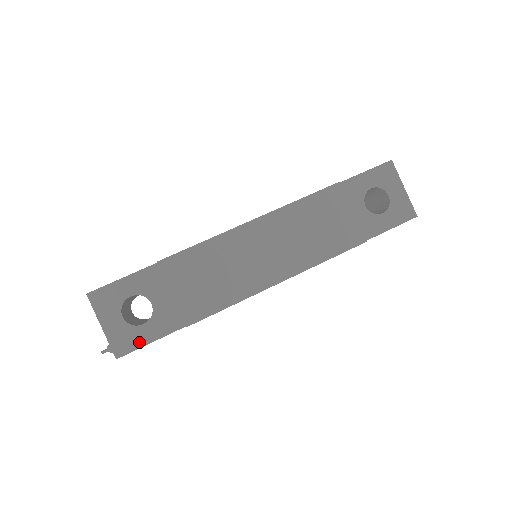
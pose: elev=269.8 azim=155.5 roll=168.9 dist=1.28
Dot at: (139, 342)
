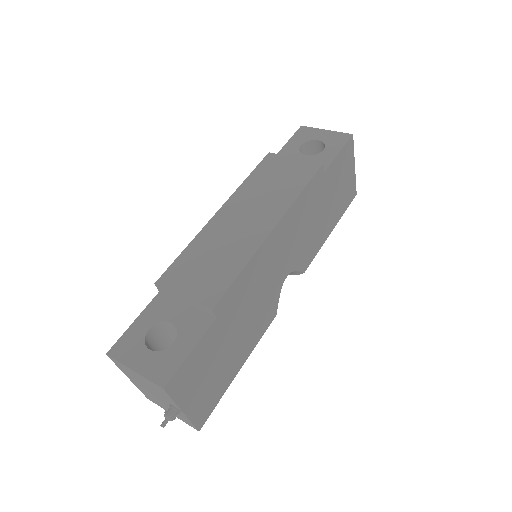
Dot at: (178, 359)
